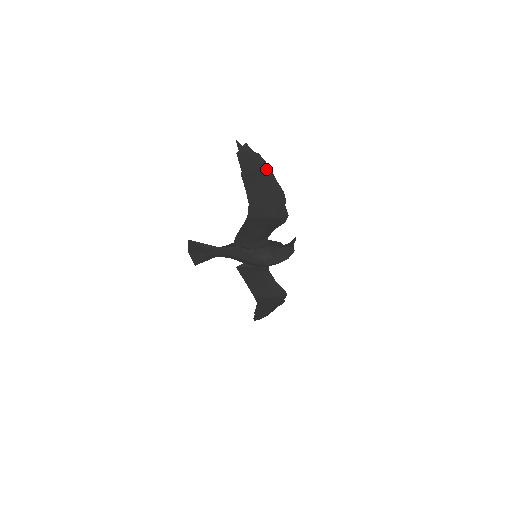
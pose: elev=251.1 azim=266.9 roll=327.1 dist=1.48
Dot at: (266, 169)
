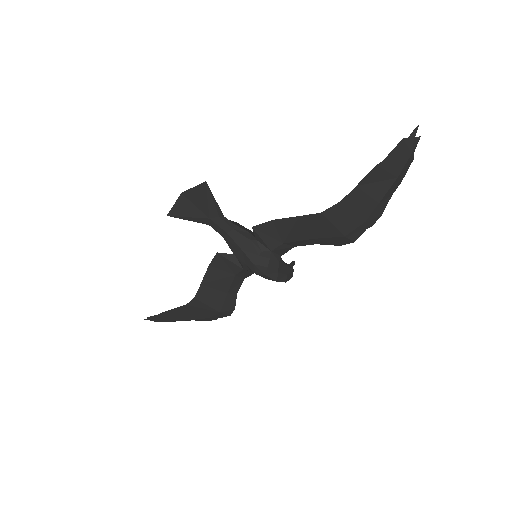
Dot at: (399, 179)
